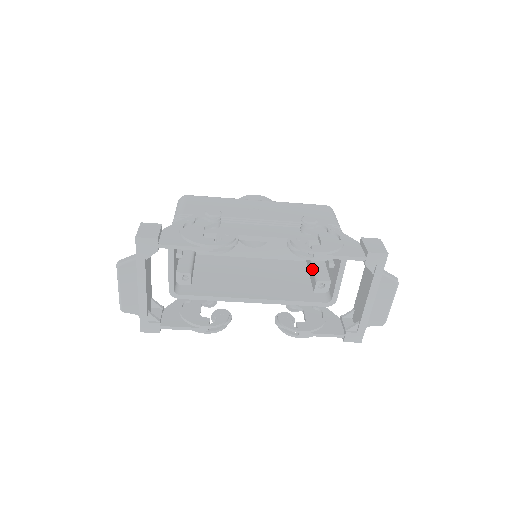
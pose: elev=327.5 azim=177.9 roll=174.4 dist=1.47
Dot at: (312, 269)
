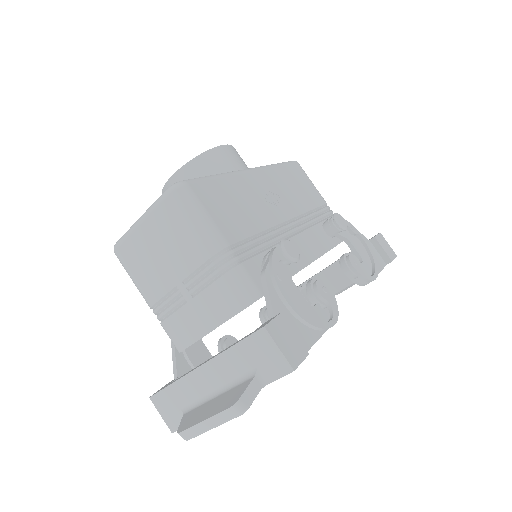
Dot at: occluded
